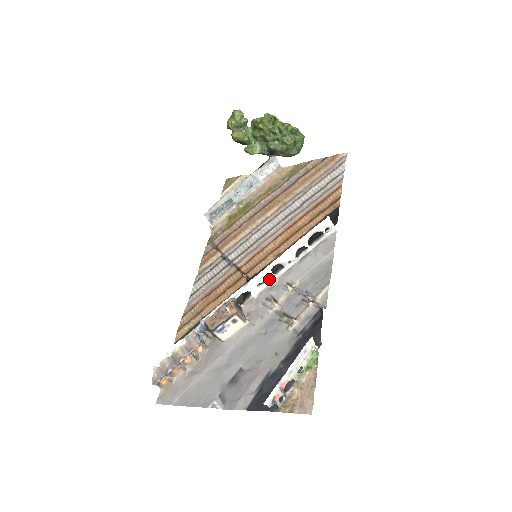
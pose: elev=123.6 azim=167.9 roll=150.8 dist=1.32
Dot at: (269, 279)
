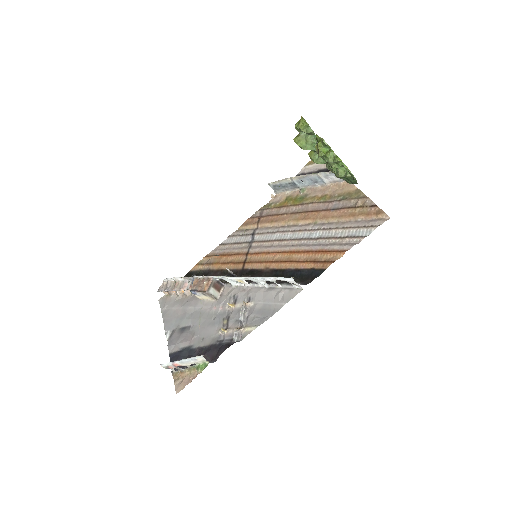
Dot at: (244, 283)
